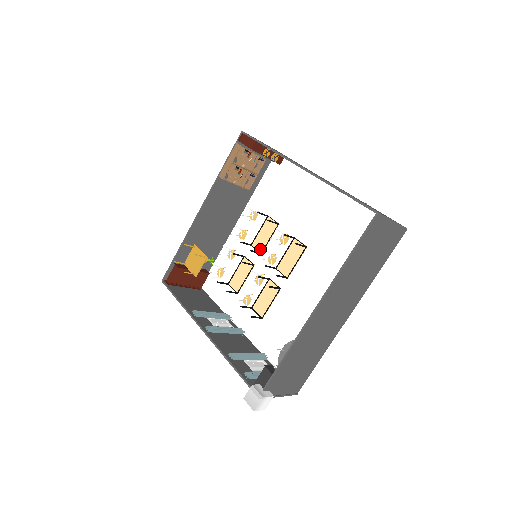
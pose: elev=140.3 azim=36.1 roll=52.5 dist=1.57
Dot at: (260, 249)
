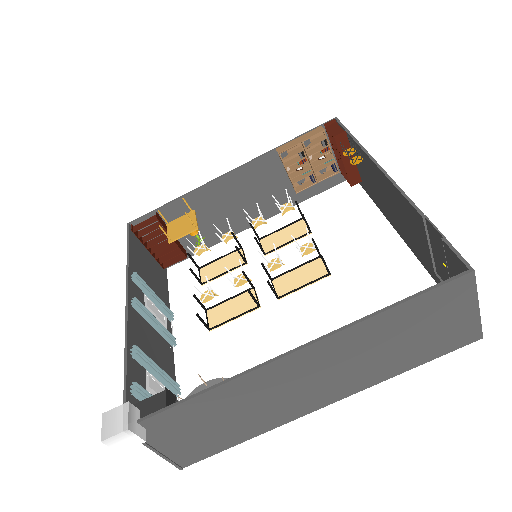
Dot at: (267, 249)
